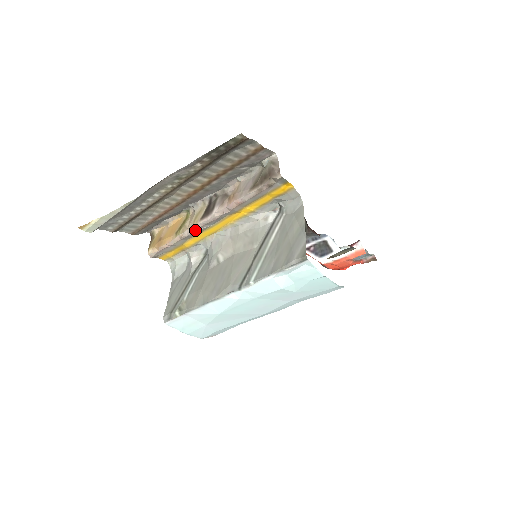
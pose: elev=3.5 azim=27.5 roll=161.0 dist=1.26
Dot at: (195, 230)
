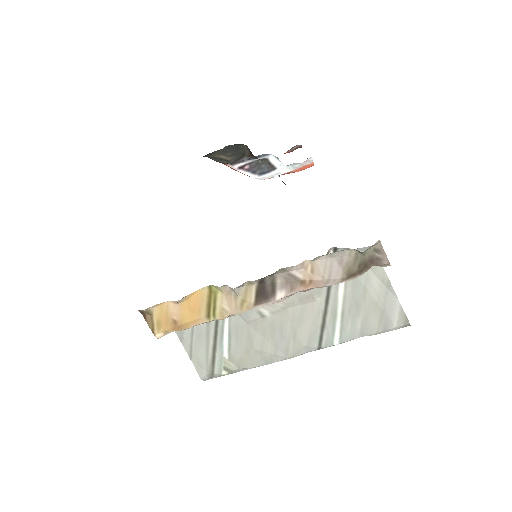
Dot at: (243, 312)
